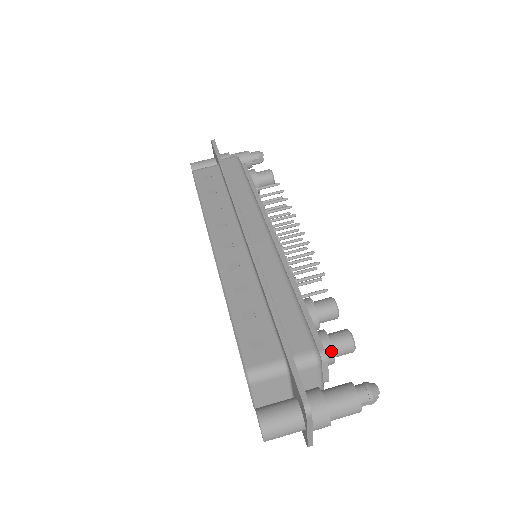
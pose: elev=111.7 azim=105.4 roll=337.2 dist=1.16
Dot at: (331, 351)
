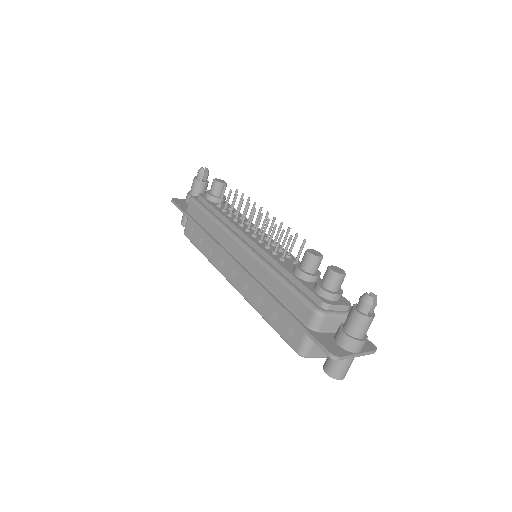
Dot at: (329, 294)
